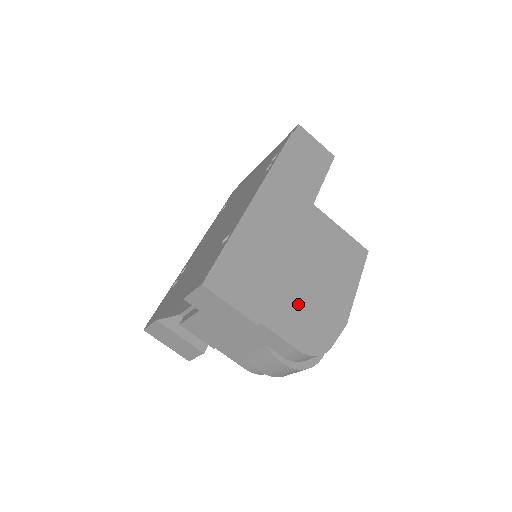
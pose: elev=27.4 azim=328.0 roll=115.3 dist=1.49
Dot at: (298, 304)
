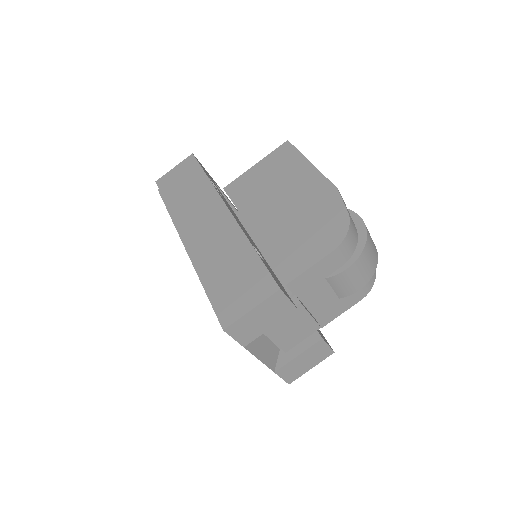
Dot at: (295, 235)
